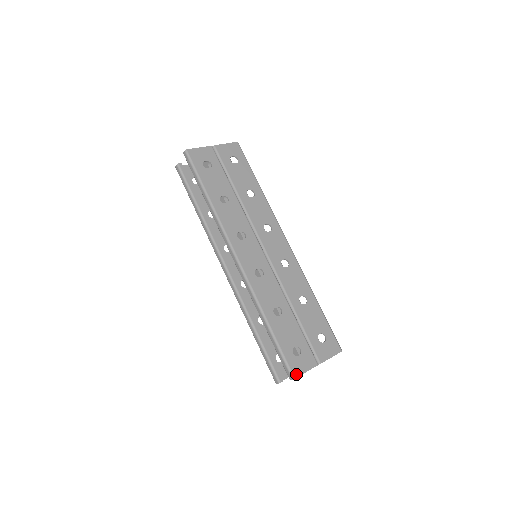
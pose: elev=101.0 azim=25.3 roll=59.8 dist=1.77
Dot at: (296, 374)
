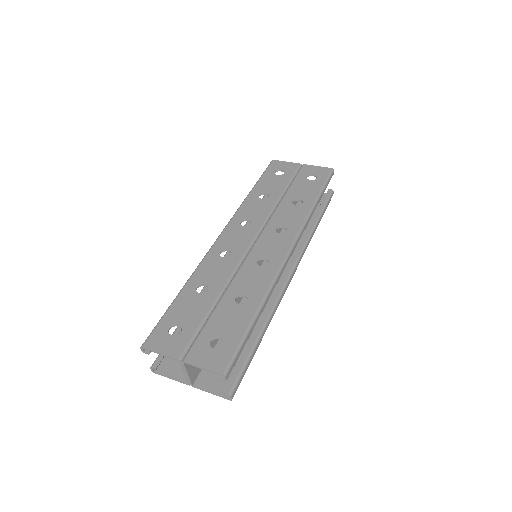
Dot at: (148, 345)
